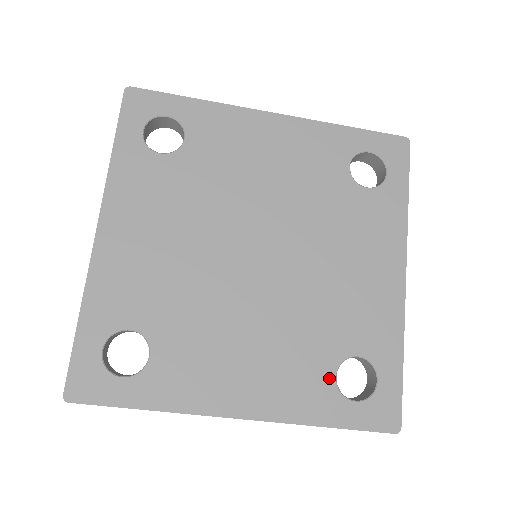
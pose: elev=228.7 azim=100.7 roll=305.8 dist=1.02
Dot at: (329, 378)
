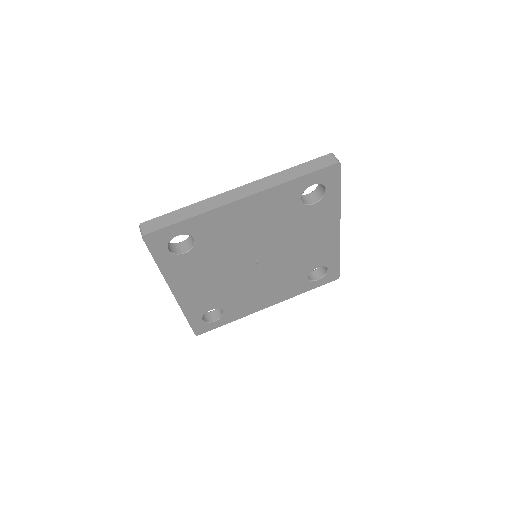
Dot at: occluded
